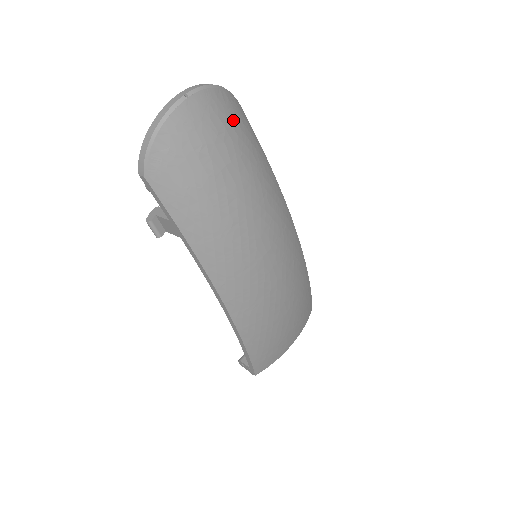
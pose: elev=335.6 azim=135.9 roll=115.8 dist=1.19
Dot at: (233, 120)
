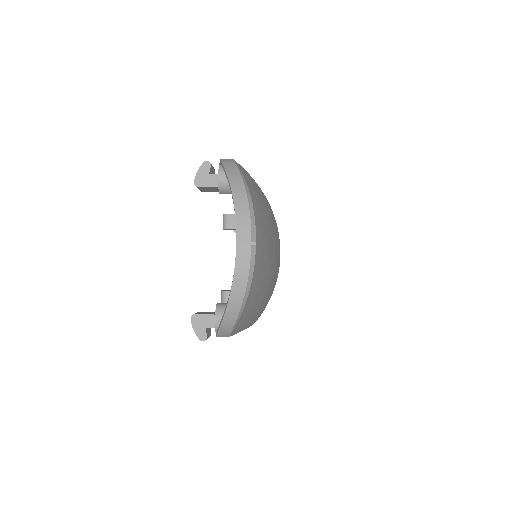
Dot at: (260, 199)
